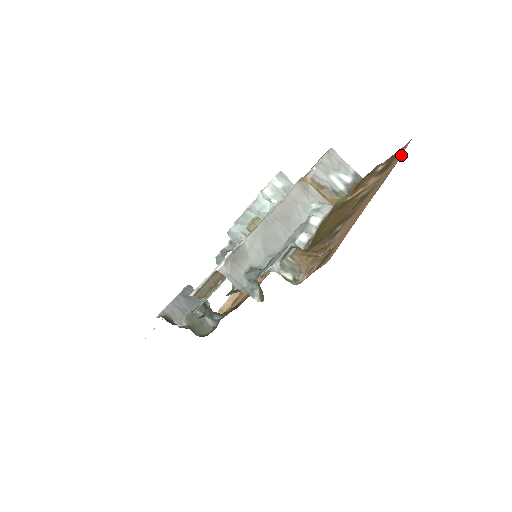
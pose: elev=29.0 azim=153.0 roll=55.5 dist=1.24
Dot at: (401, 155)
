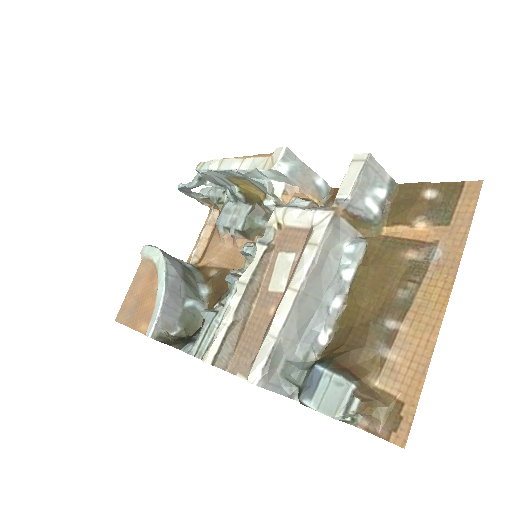
Dot at: (471, 221)
